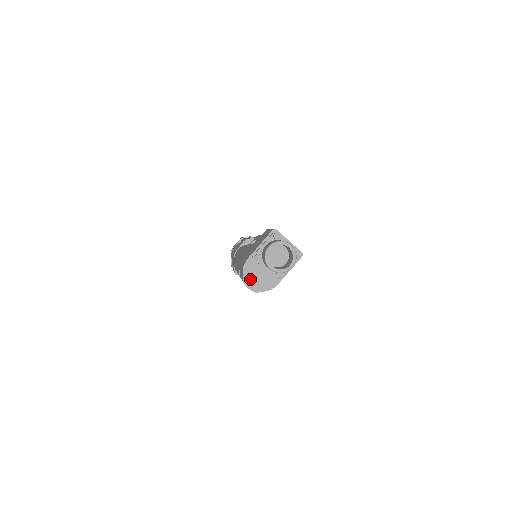
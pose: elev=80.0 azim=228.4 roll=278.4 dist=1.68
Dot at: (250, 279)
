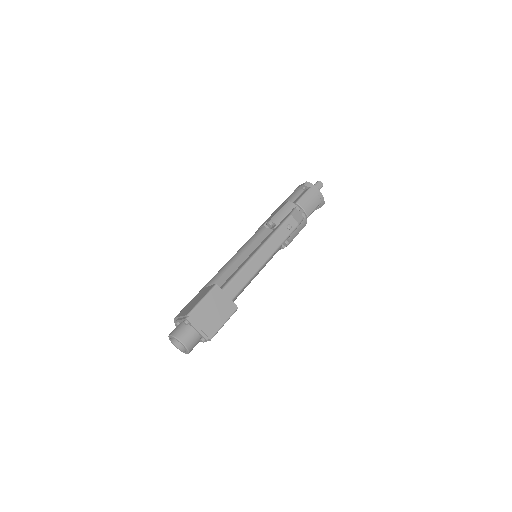
Dot at: occluded
